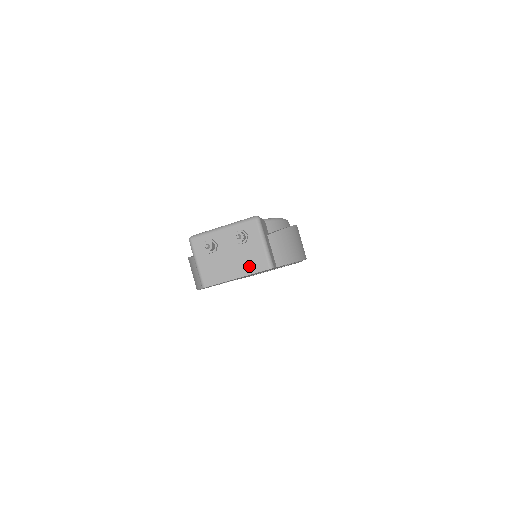
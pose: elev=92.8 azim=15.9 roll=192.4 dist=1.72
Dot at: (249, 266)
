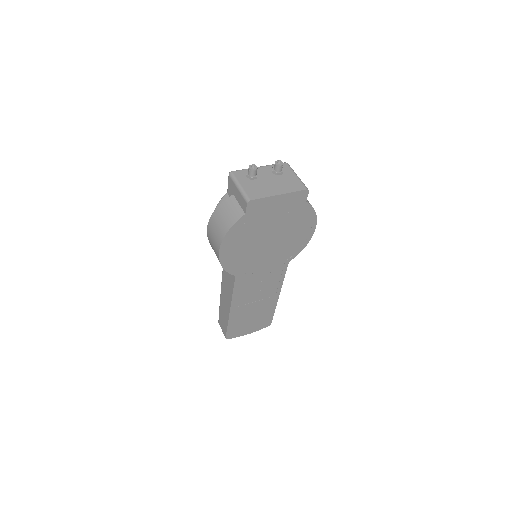
Dot at: (289, 187)
